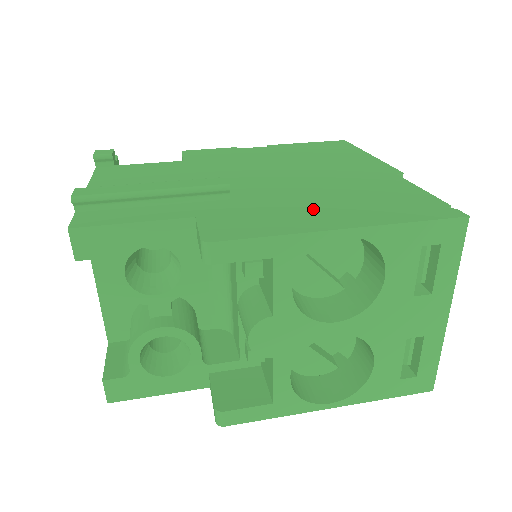
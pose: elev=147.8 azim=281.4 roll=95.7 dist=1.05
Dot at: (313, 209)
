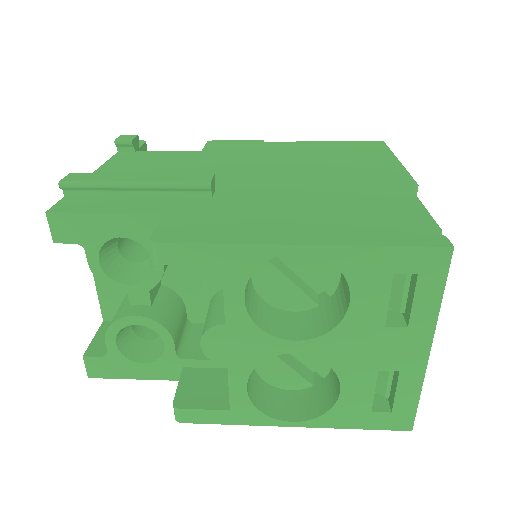
Dot at: (285, 218)
